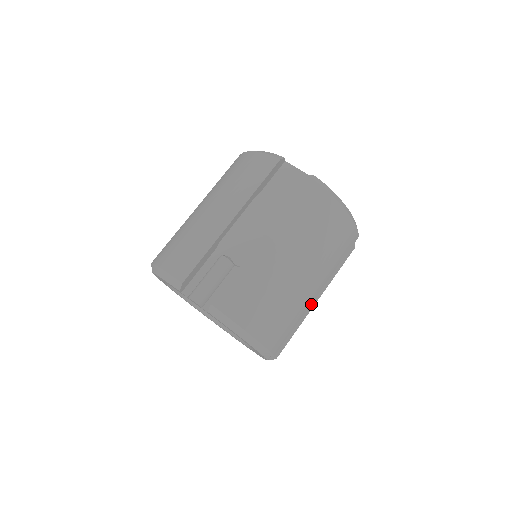
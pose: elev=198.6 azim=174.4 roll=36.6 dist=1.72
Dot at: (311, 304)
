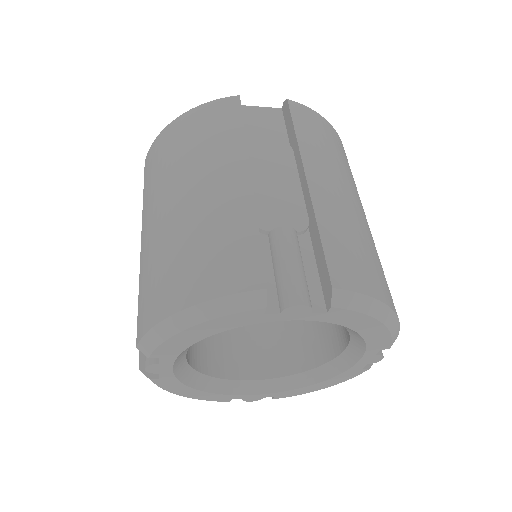
Dot at: occluded
